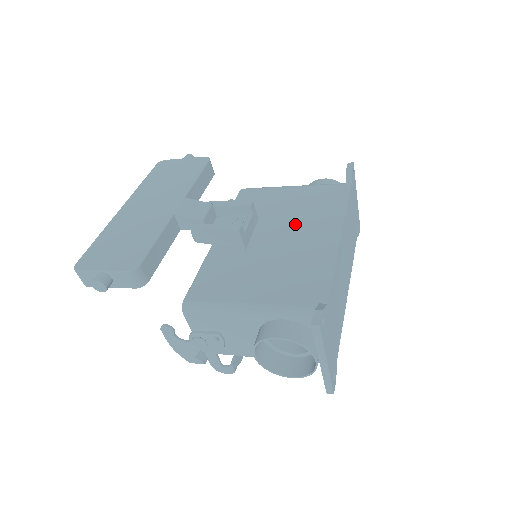
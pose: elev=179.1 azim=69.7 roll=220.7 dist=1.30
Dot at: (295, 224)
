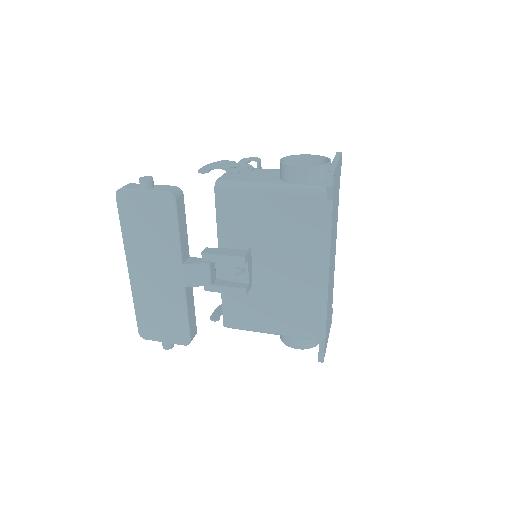
Dot at: (286, 254)
